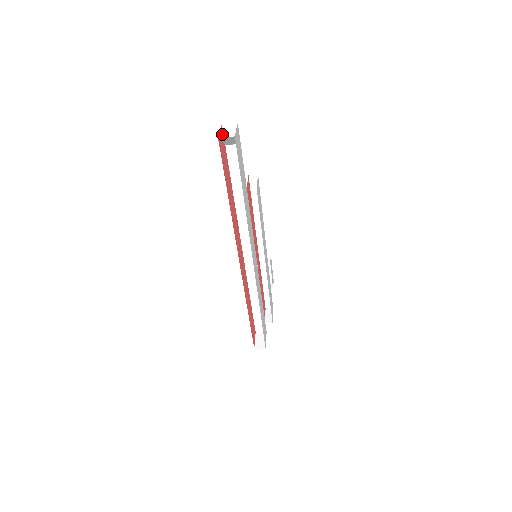
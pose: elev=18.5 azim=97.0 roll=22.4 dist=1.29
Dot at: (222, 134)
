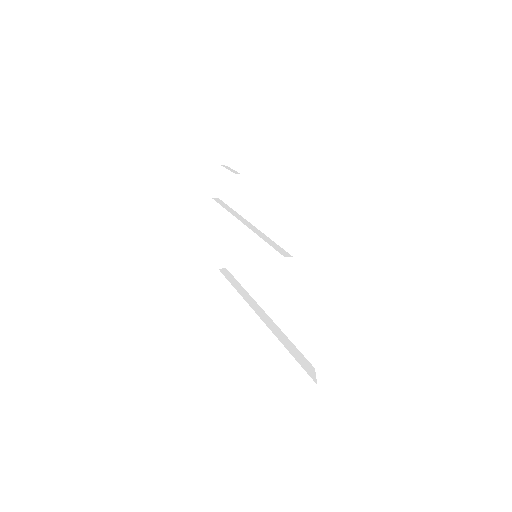
Dot at: occluded
